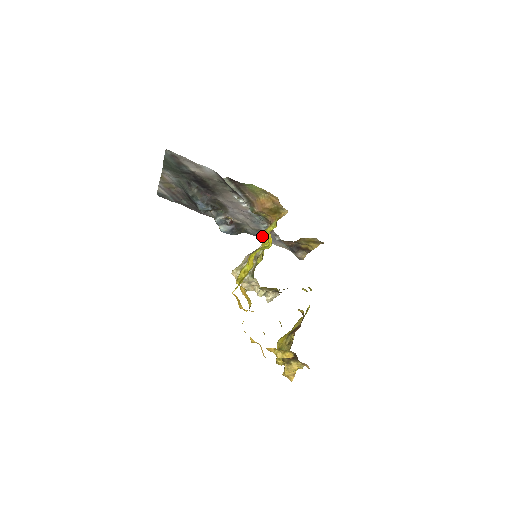
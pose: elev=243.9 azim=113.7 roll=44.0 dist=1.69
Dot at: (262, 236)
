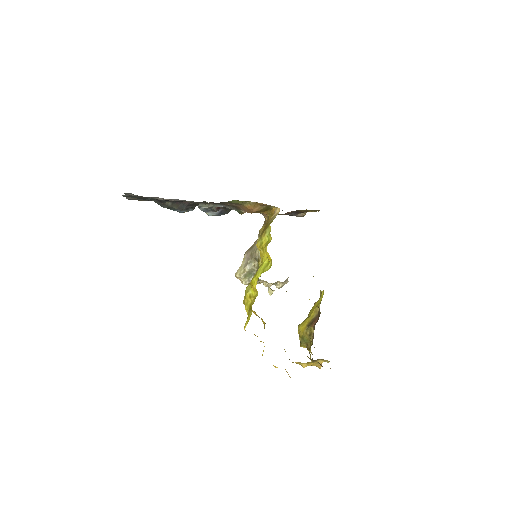
Dot at: (258, 247)
